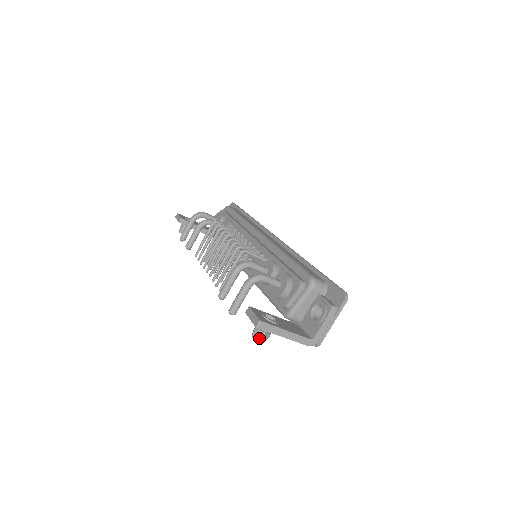
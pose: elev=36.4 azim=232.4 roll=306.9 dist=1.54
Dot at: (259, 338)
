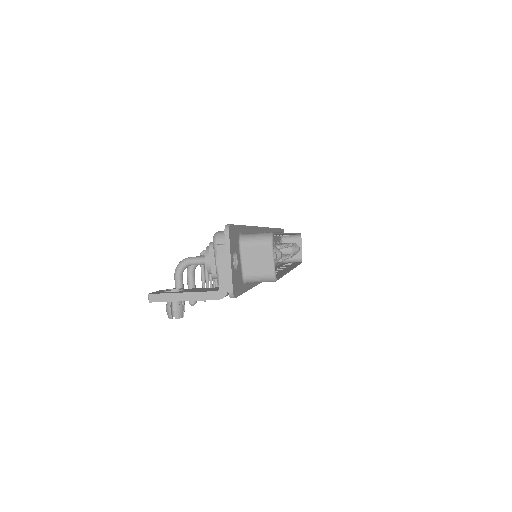
Dot at: (169, 314)
